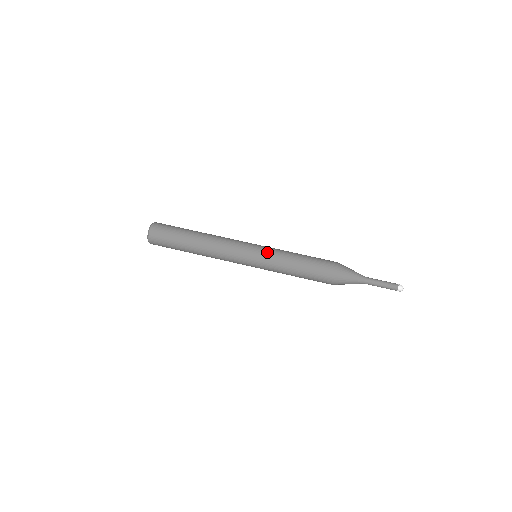
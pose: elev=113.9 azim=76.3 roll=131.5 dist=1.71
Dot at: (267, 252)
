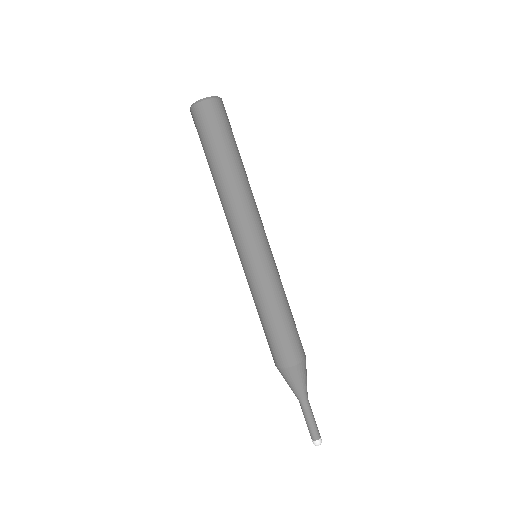
Dot at: (266, 271)
